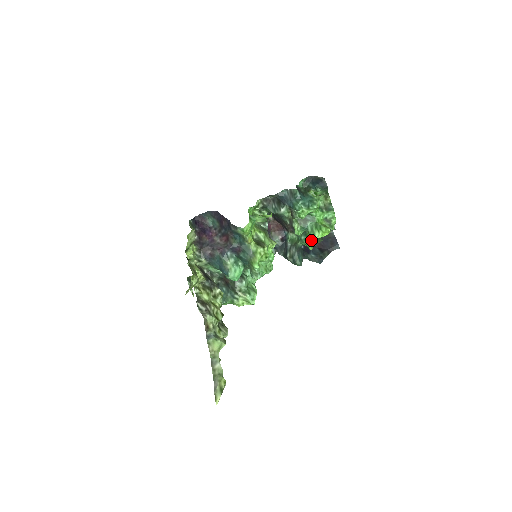
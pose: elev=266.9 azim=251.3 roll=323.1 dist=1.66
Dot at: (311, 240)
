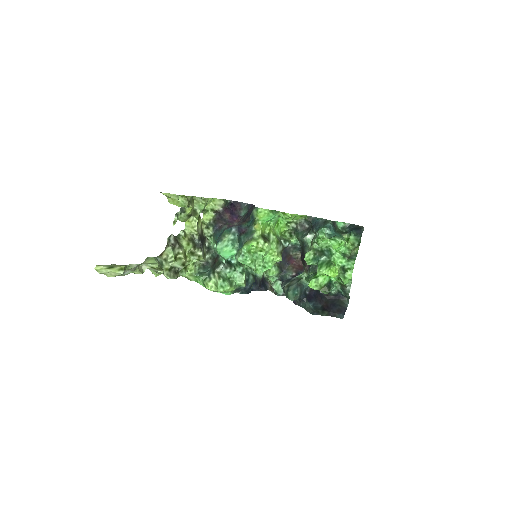
Dot at: (316, 276)
